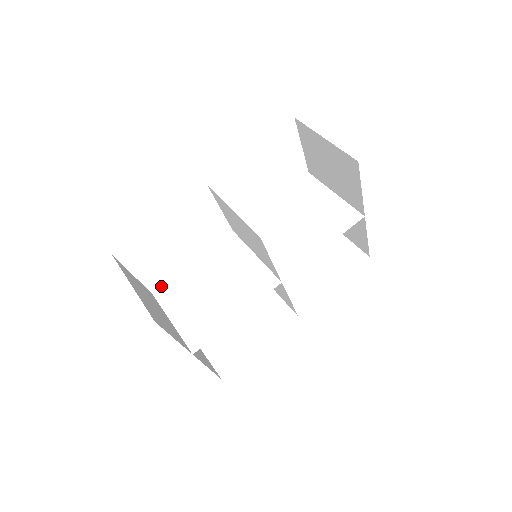
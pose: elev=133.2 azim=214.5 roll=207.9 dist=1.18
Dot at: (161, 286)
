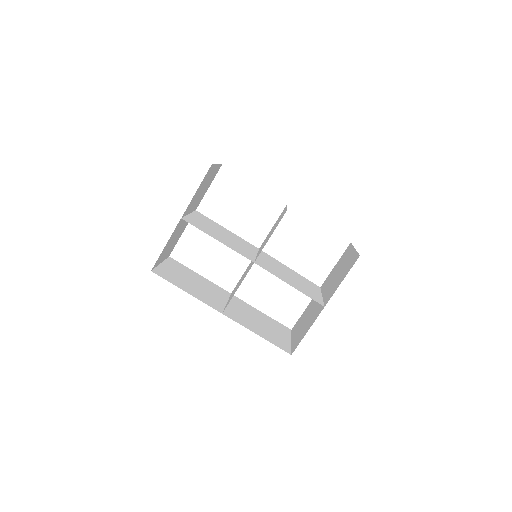
Dot at: occluded
